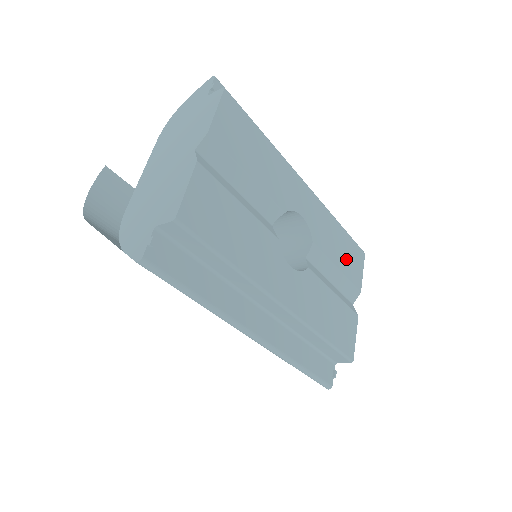
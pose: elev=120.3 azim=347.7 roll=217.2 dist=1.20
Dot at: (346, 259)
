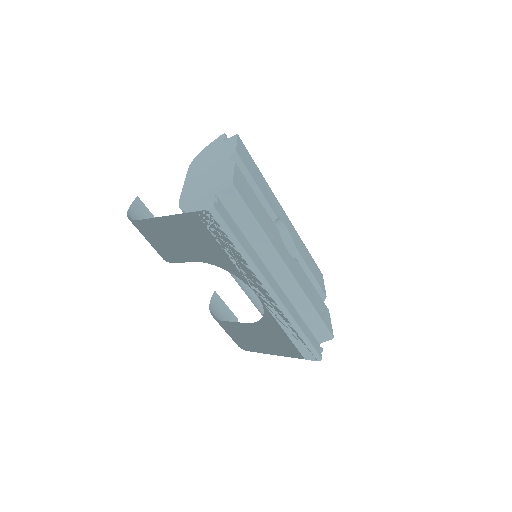
Dot at: (314, 269)
